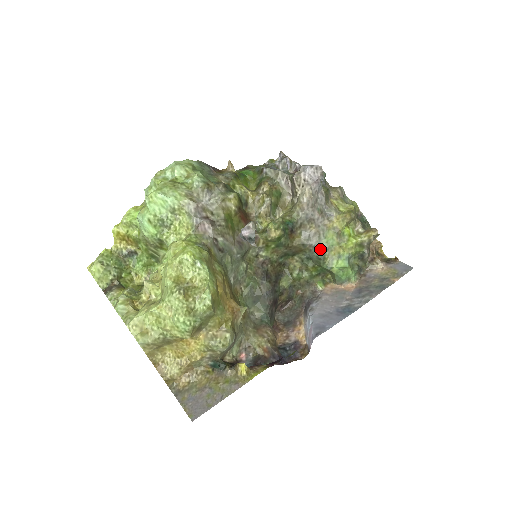
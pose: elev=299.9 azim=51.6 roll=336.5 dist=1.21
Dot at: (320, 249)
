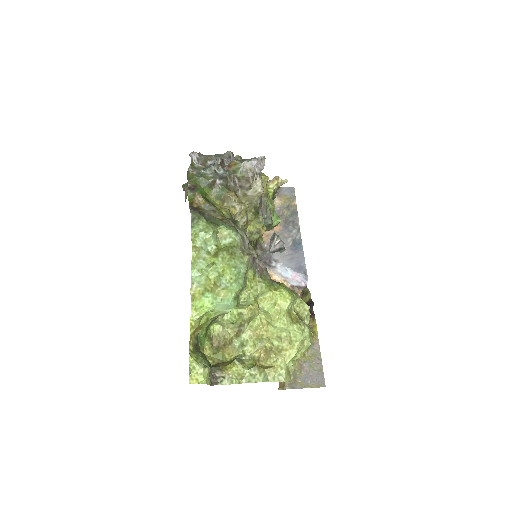
Dot at: (270, 217)
